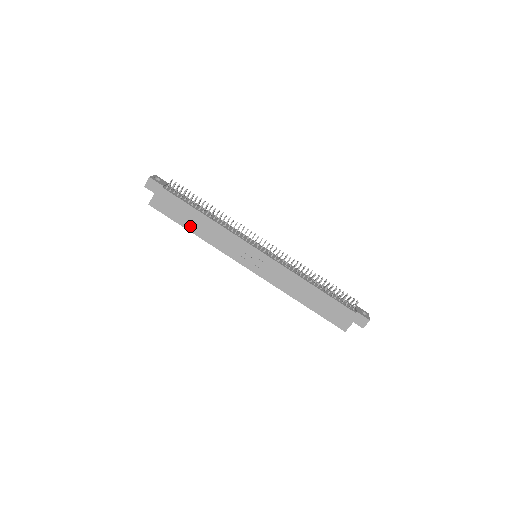
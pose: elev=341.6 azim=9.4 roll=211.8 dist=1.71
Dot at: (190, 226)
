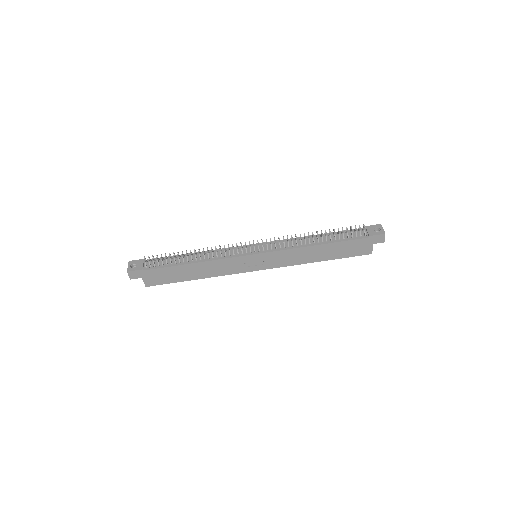
Dot at: (189, 277)
